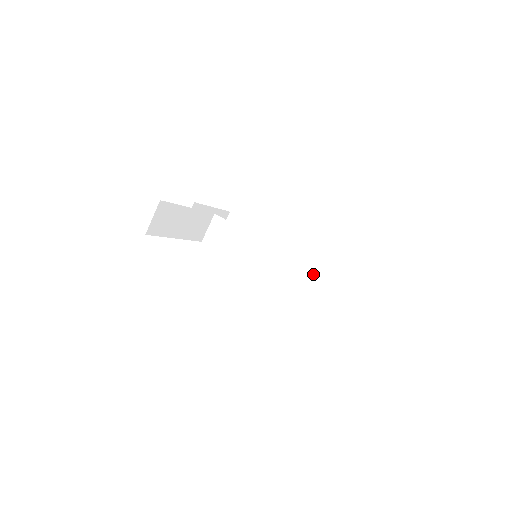
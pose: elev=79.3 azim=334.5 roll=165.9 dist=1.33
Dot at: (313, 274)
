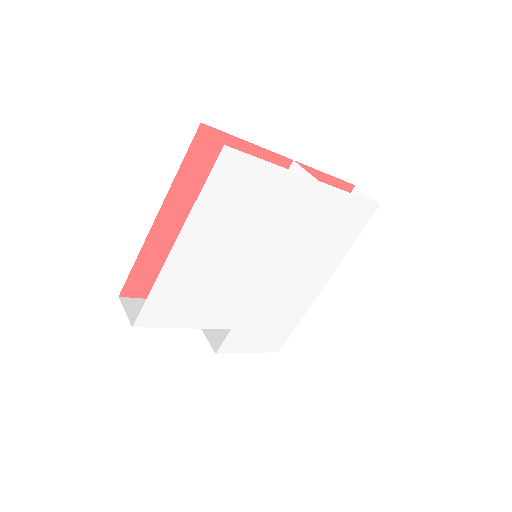
Dot at: occluded
